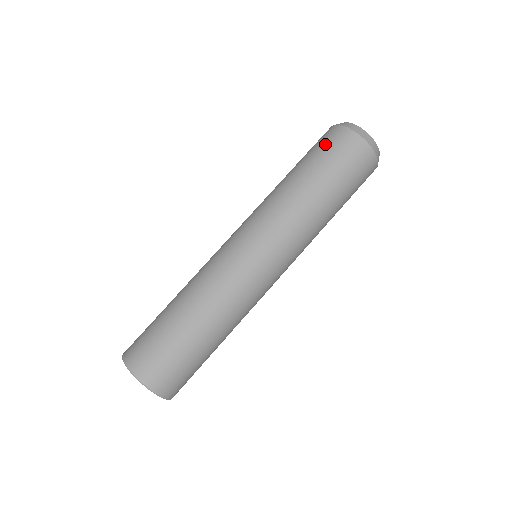
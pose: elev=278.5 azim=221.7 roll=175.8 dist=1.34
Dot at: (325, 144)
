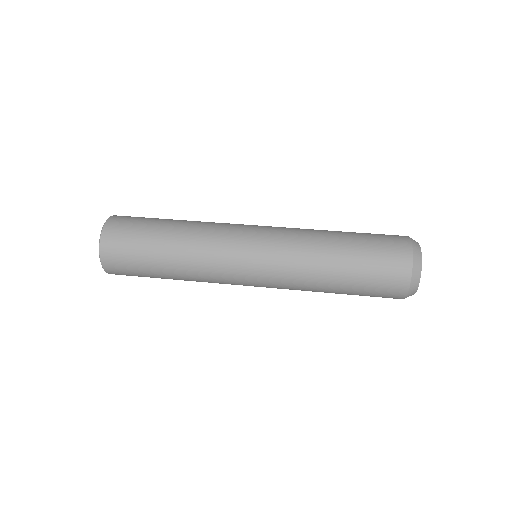
Dot at: (383, 235)
